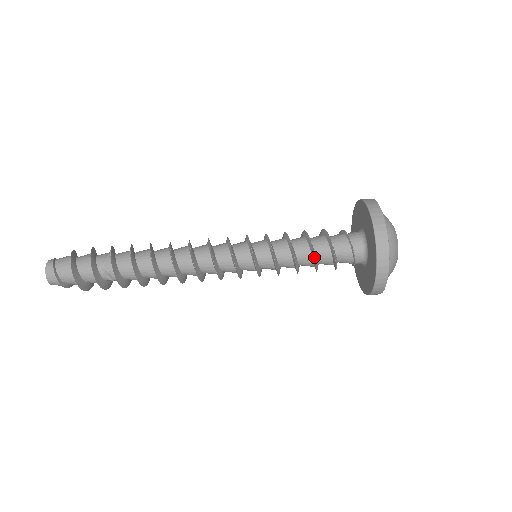
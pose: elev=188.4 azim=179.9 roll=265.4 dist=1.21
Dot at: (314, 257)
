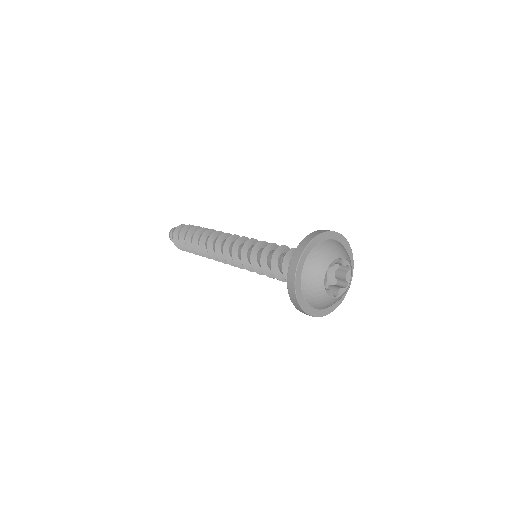
Dot at: (277, 278)
